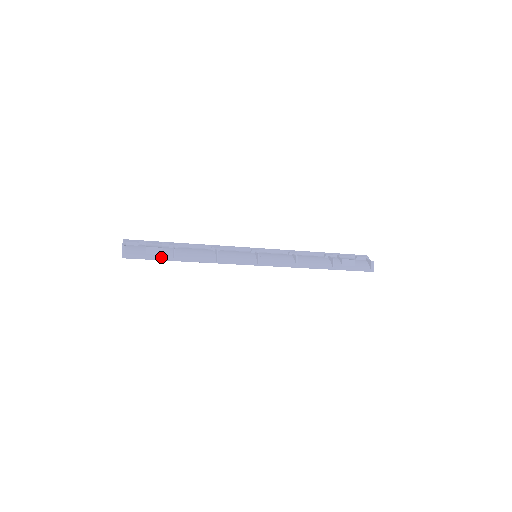
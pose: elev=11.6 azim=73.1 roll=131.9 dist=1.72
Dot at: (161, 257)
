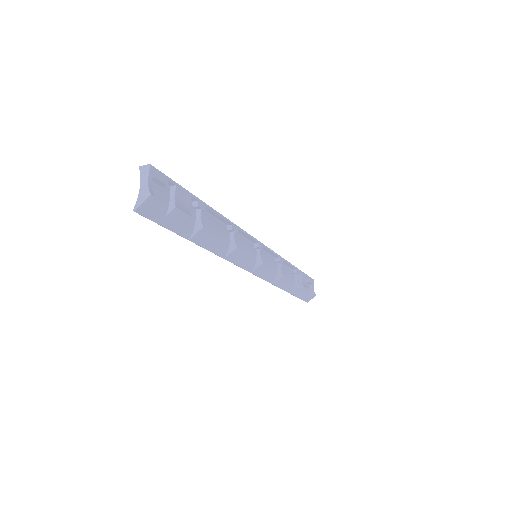
Dot at: (180, 229)
